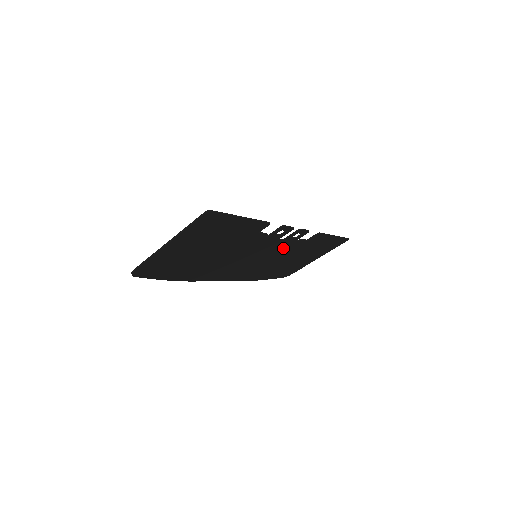
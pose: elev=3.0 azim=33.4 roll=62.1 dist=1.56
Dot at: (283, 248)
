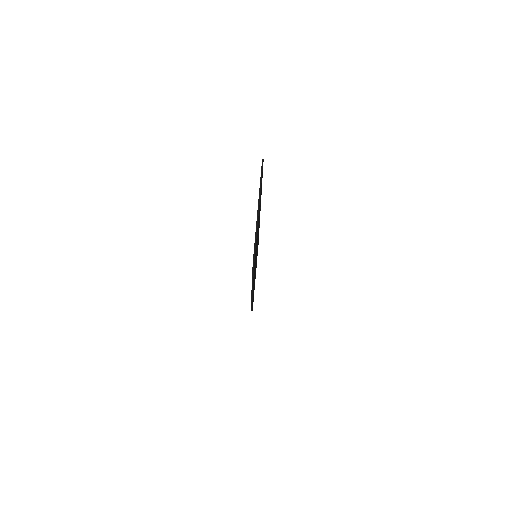
Dot at: occluded
